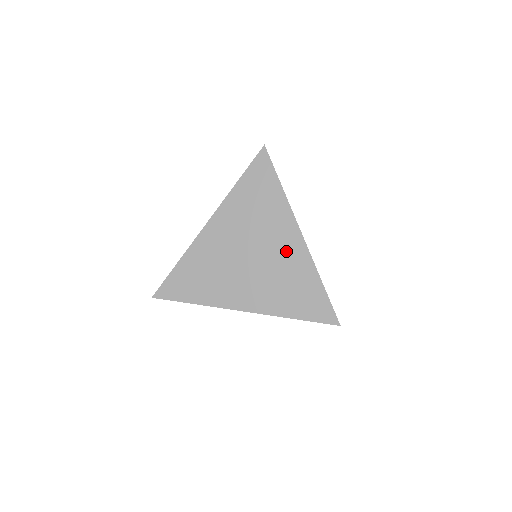
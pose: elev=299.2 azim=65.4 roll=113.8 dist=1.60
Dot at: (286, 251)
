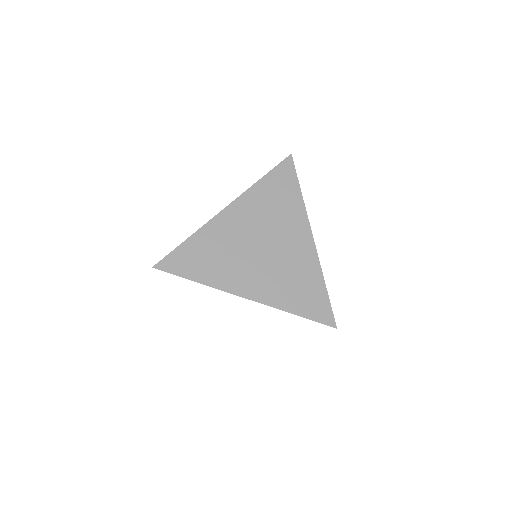
Dot at: (297, 249)
